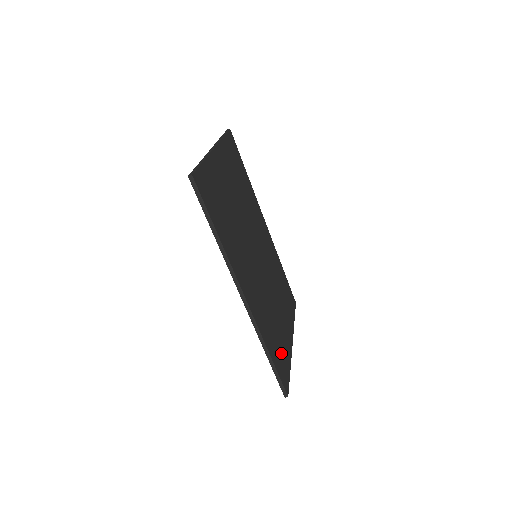
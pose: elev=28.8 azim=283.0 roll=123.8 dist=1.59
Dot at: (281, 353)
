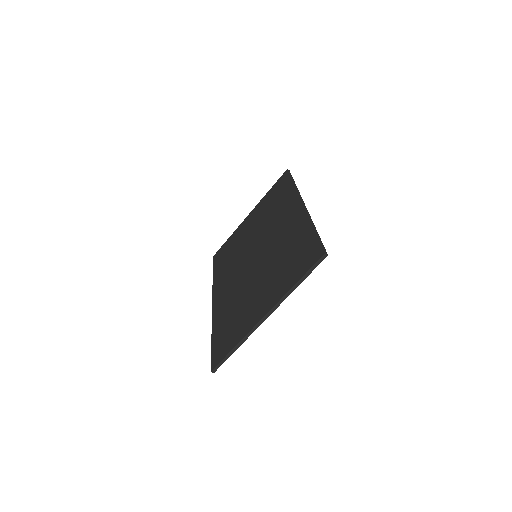
Dot at: occluded
